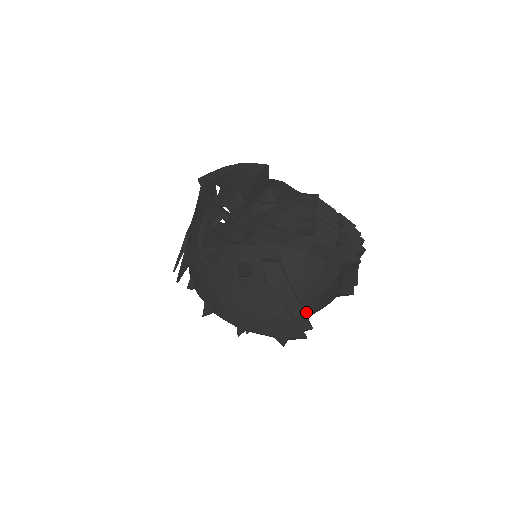
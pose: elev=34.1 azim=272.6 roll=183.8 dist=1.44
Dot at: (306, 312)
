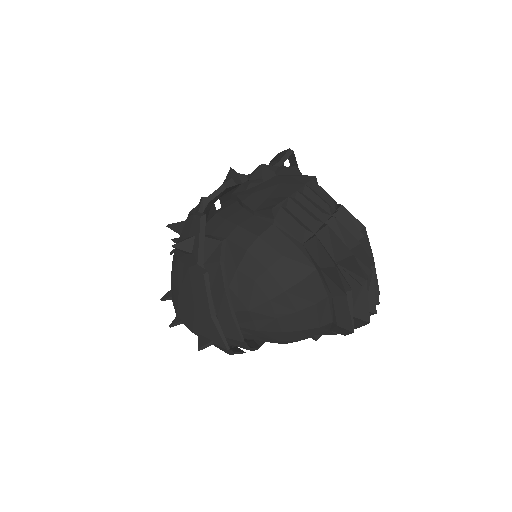
Dot at: (257, 324)
